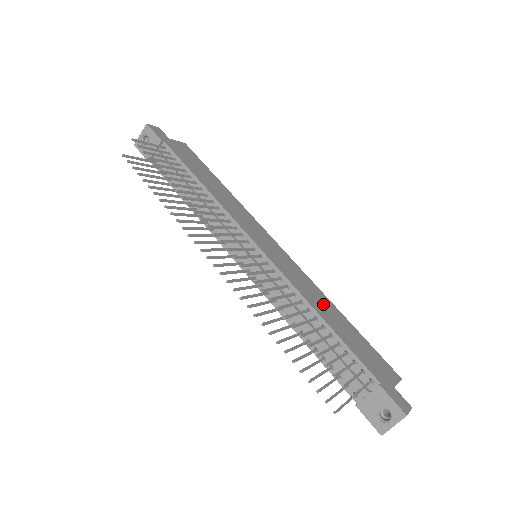
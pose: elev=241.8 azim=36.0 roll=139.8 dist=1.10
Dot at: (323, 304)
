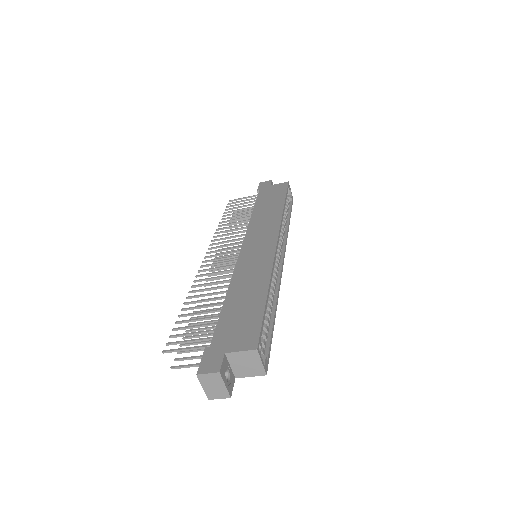
Dot at: (250, 284)
